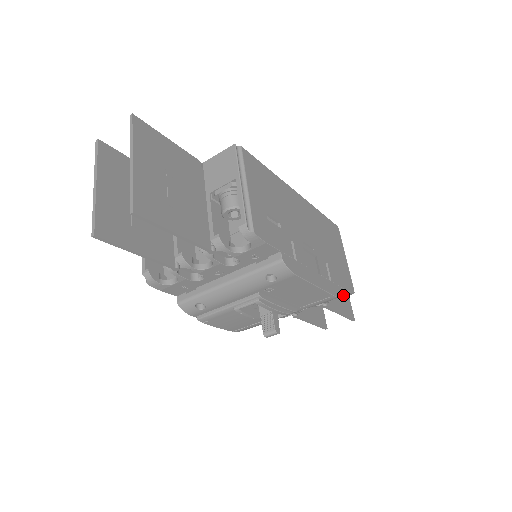
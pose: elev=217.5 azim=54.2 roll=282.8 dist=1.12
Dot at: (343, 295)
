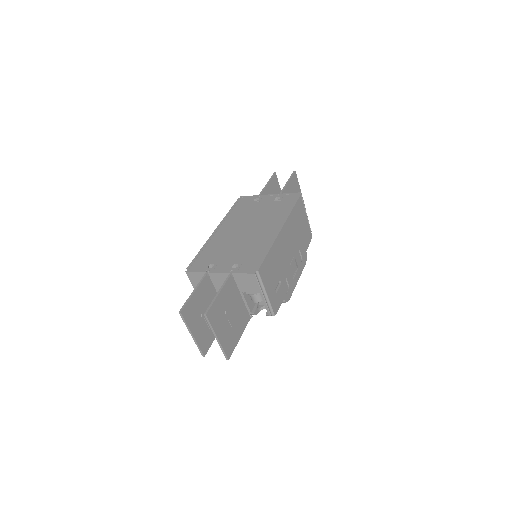
Dot at: occluded
